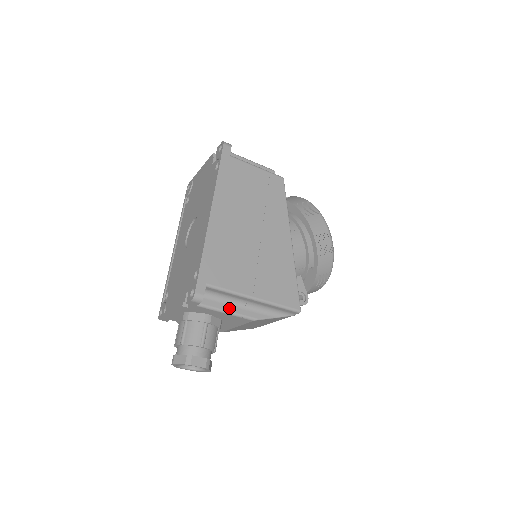
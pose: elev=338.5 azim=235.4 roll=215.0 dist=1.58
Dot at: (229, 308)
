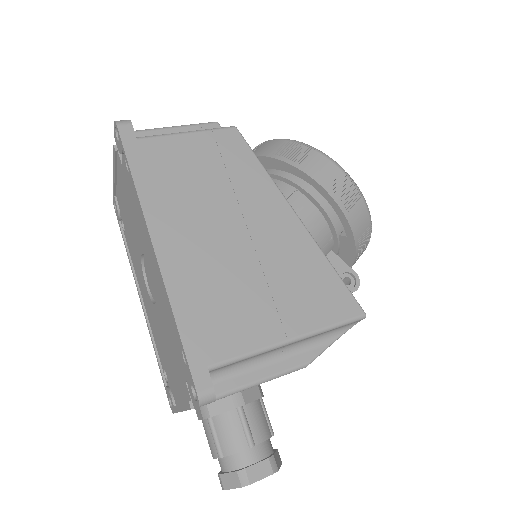
Dot at: (261, 373)
